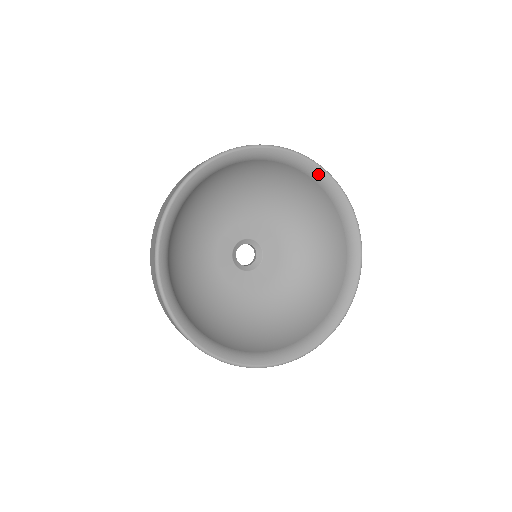
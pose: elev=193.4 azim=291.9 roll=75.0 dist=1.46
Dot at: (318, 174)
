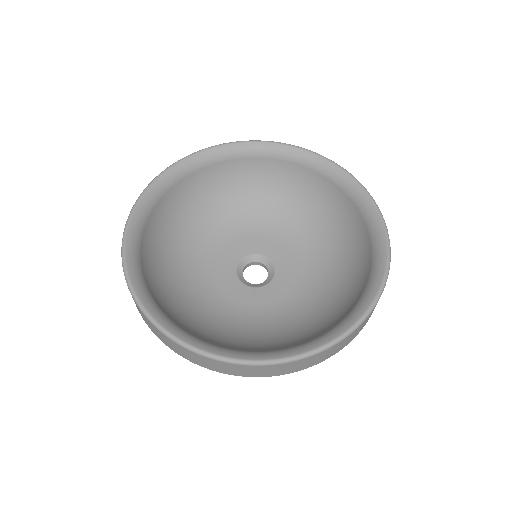
Dot at: (306, 157)
